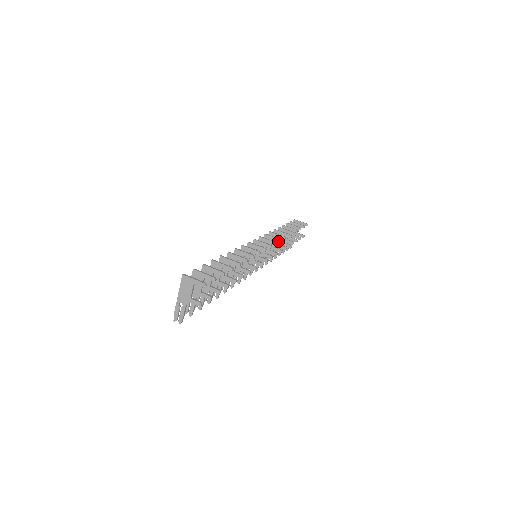
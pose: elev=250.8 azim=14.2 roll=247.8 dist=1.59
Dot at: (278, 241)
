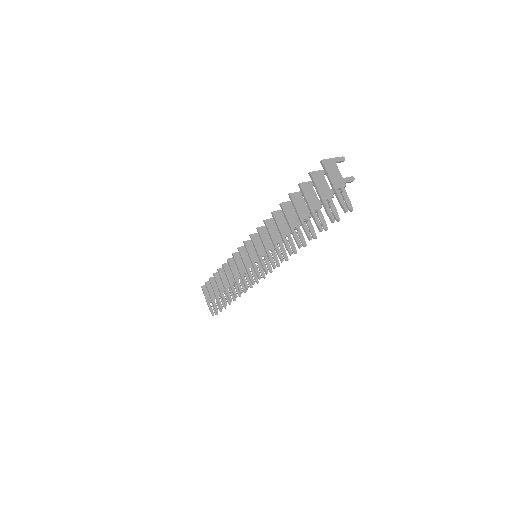
Dot at: occluded
